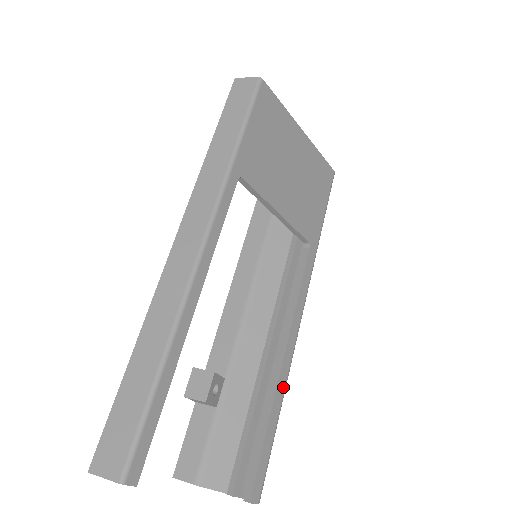
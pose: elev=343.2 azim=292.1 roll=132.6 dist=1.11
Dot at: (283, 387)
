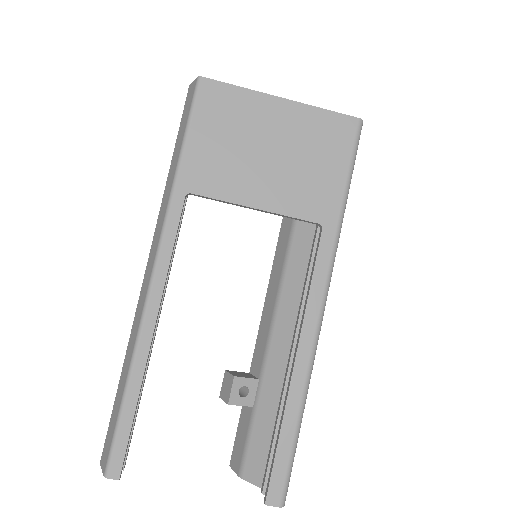
Dot at: (300, 391)
